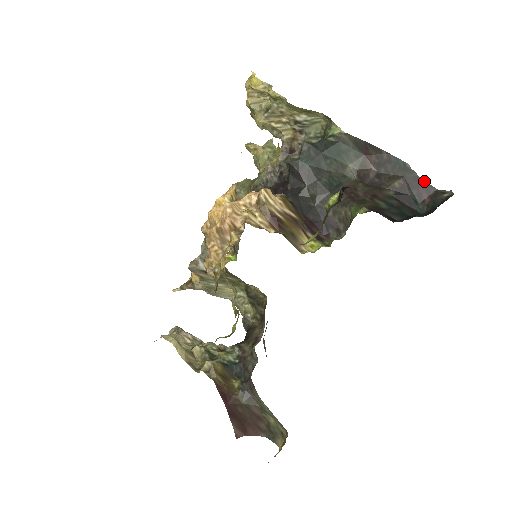
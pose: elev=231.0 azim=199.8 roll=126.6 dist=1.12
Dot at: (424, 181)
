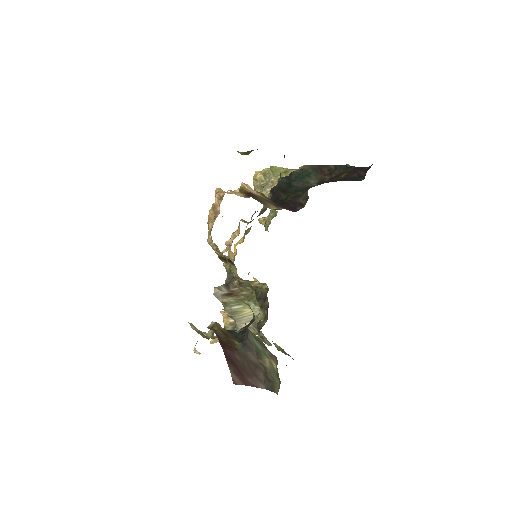
Dot at: (360, 167)
